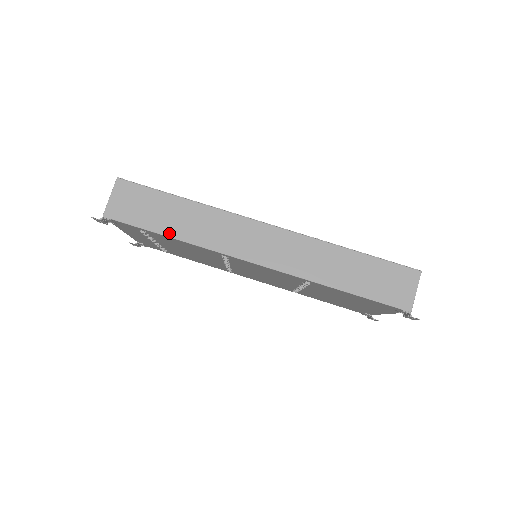
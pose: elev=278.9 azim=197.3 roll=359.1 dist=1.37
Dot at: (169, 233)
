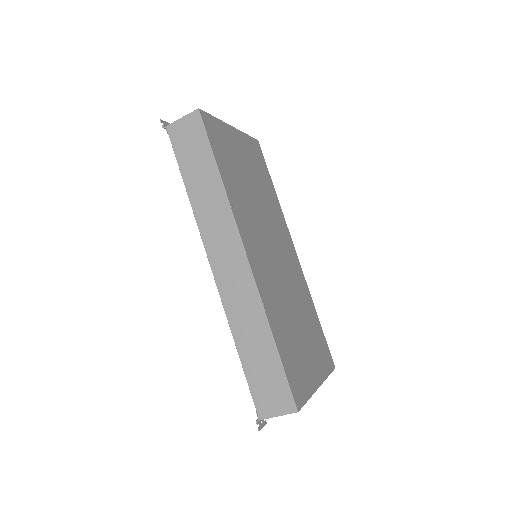
Dot at: (188, 185)
